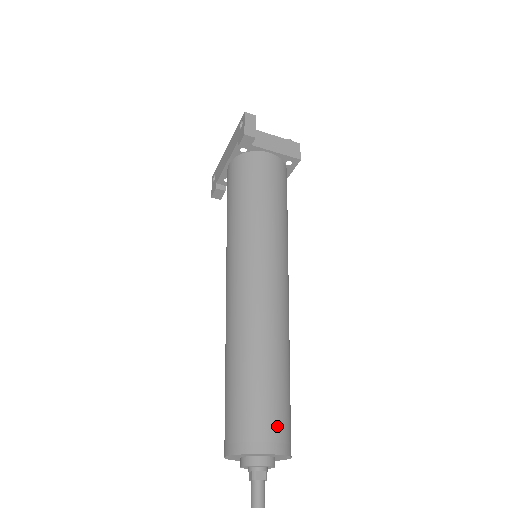
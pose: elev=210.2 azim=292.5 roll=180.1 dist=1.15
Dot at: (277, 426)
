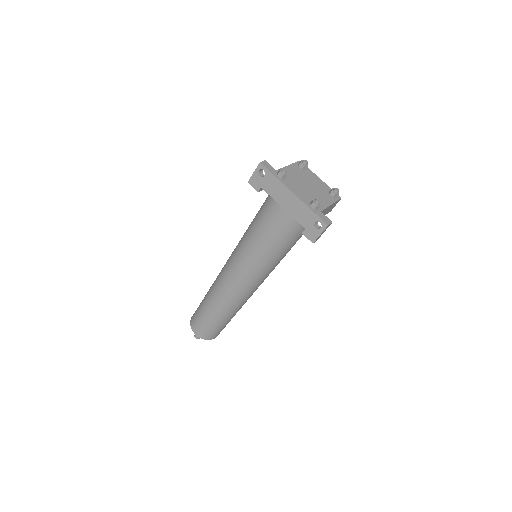
Dot at: occluded
